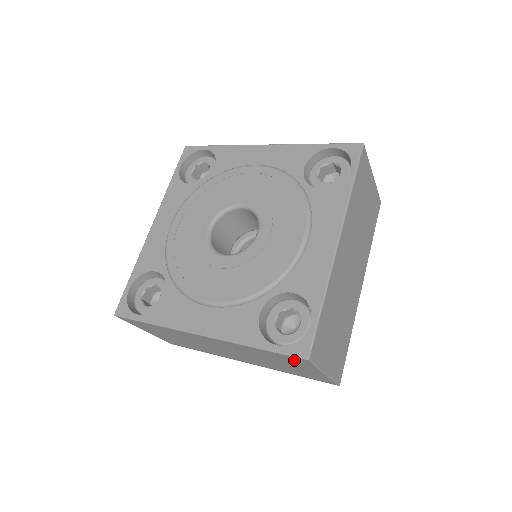
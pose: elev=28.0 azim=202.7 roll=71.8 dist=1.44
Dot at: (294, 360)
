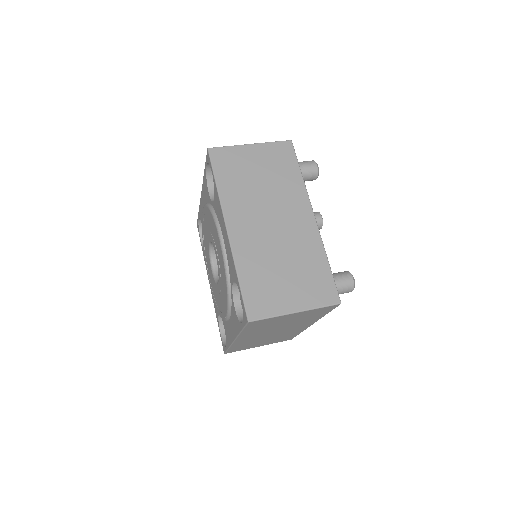
Dot at: occluded
